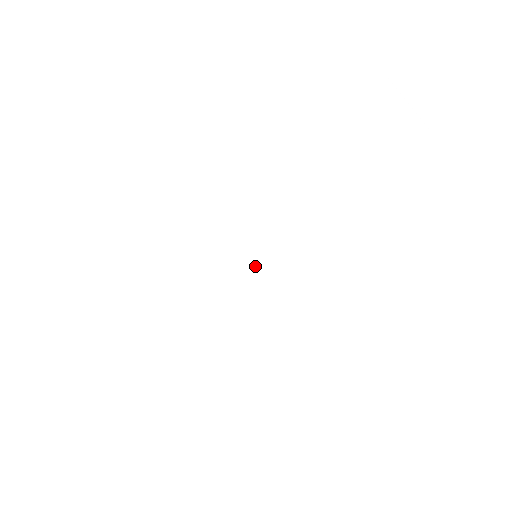
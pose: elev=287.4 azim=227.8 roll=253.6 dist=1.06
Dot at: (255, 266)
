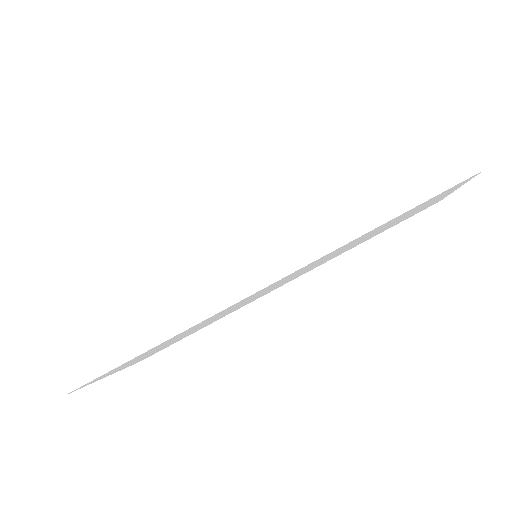
Dot at: (216, 267)
